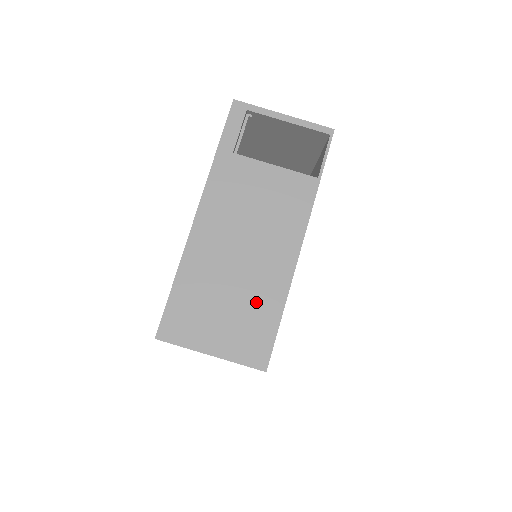
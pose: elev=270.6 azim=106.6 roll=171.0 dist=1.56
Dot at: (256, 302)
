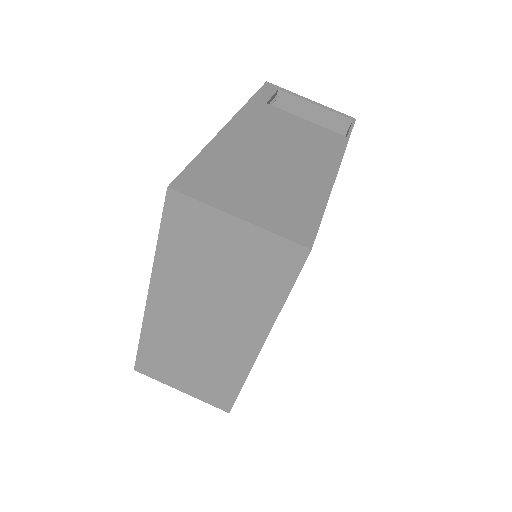
Dot at: (294, 192)
